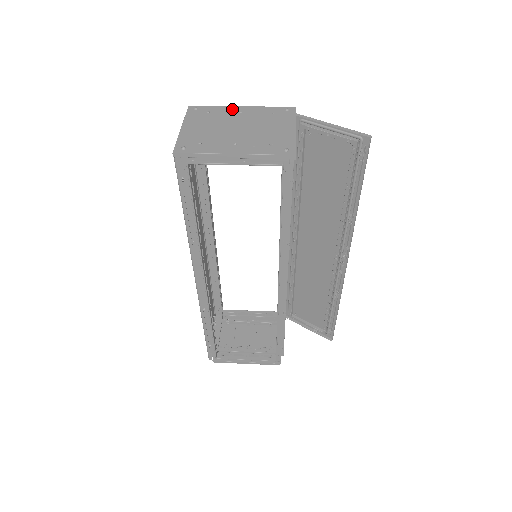
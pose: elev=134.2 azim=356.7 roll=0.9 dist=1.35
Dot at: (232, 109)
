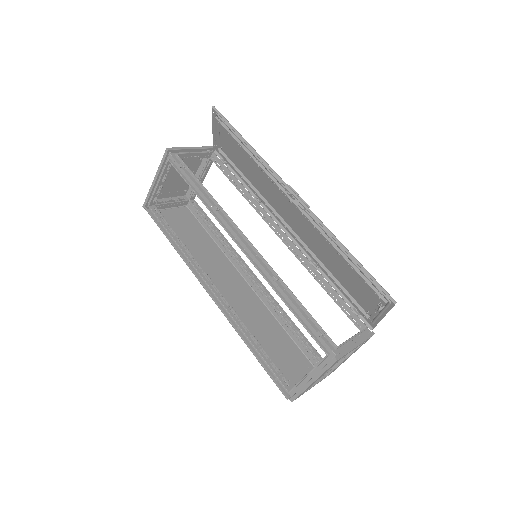
Dot at: occluded
